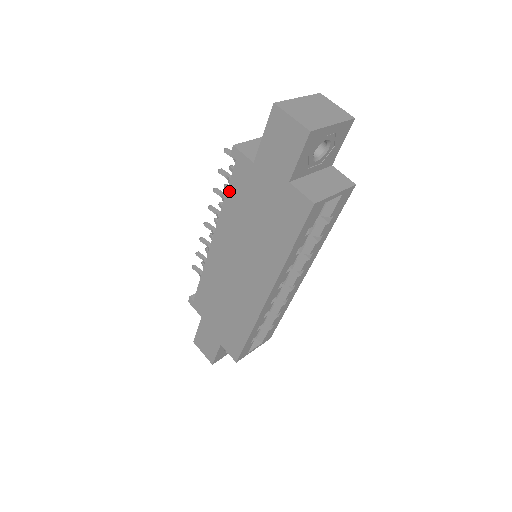
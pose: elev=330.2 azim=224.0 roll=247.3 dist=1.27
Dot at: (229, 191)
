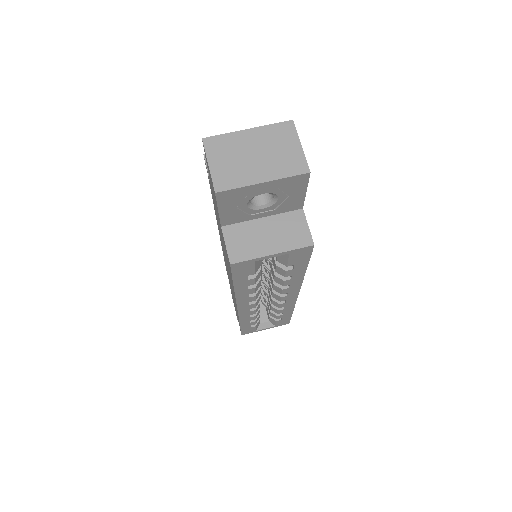
Dot at: occluded
